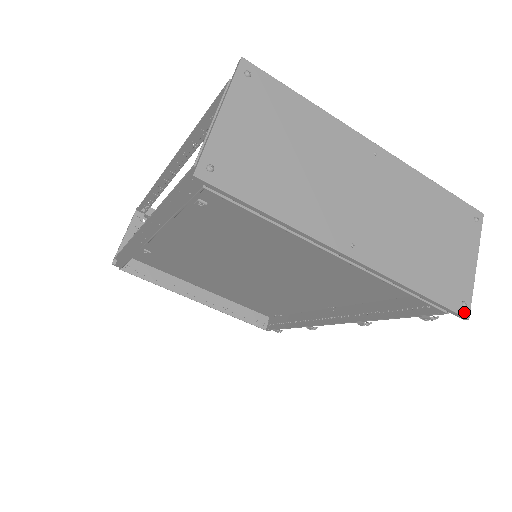
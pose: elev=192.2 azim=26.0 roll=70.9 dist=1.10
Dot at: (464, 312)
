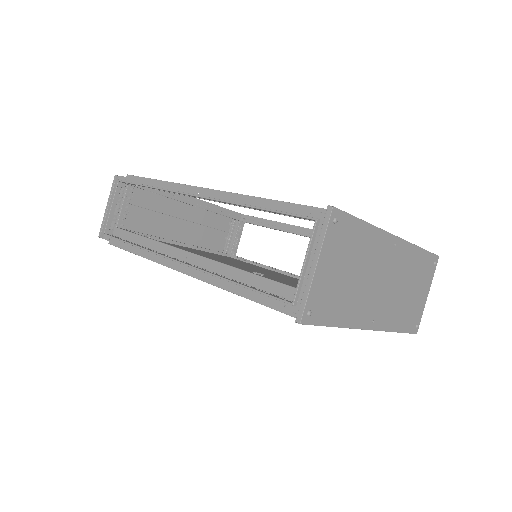
Dot at: (416, 331)
